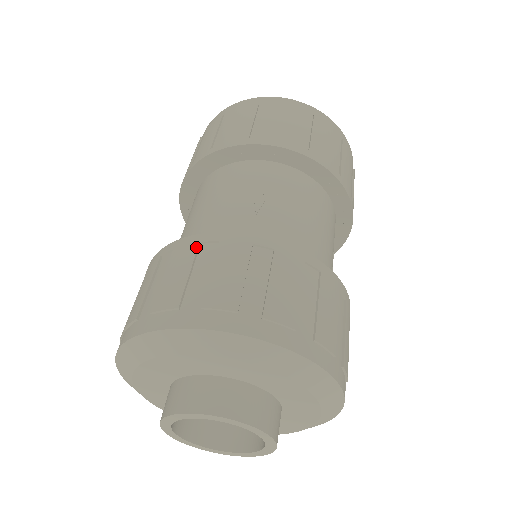
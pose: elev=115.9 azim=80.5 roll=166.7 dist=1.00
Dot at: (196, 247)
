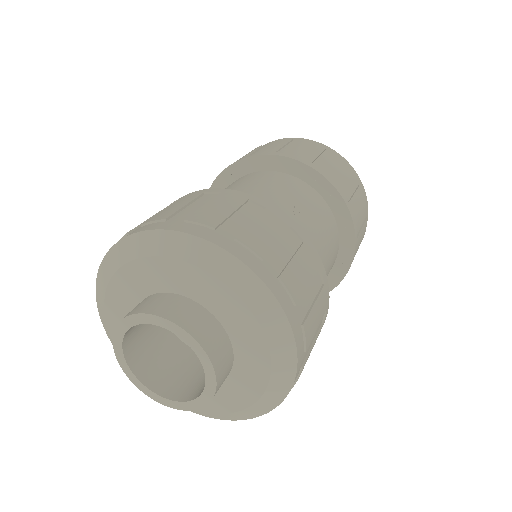
Dot at: (245, 200)
